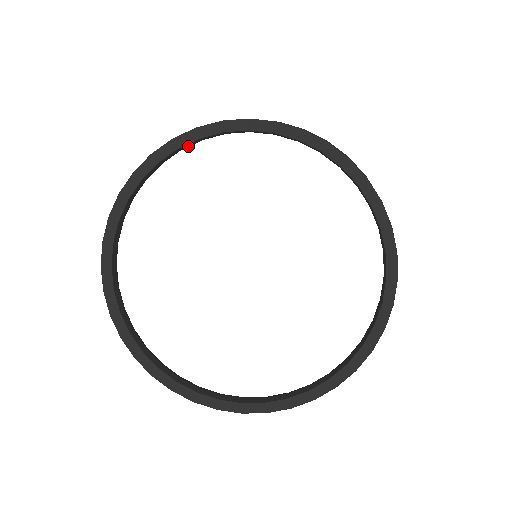
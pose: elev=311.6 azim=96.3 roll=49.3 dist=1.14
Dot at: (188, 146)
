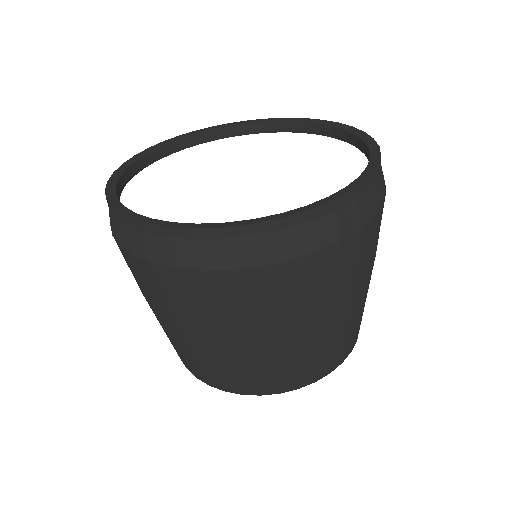
Dot at: (241, 133)
